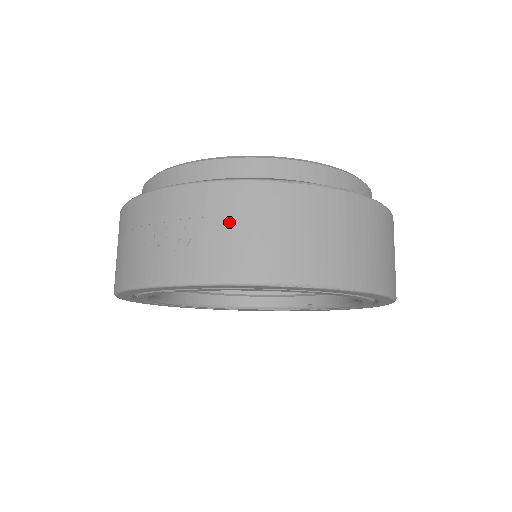
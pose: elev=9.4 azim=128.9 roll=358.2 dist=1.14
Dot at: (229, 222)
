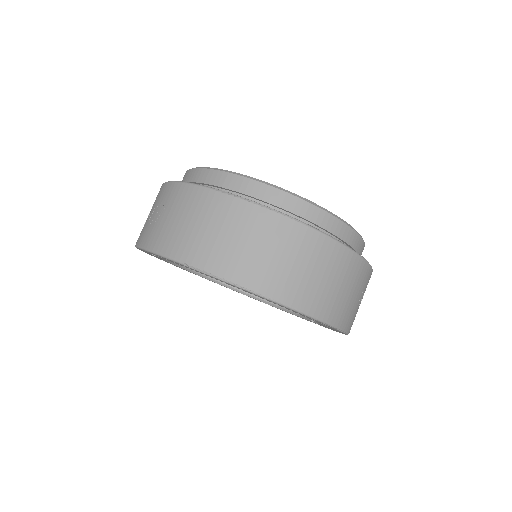
Dot at: (176, 212)
